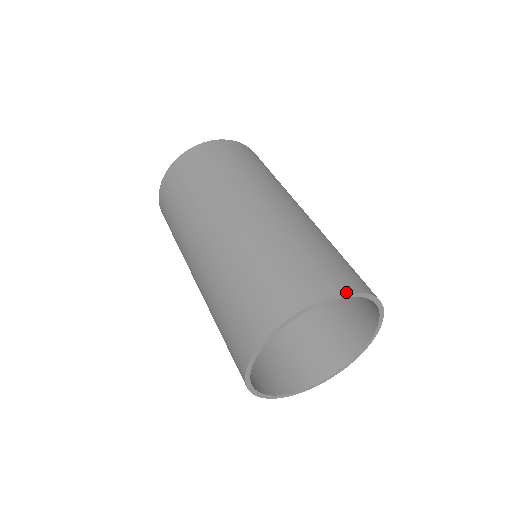
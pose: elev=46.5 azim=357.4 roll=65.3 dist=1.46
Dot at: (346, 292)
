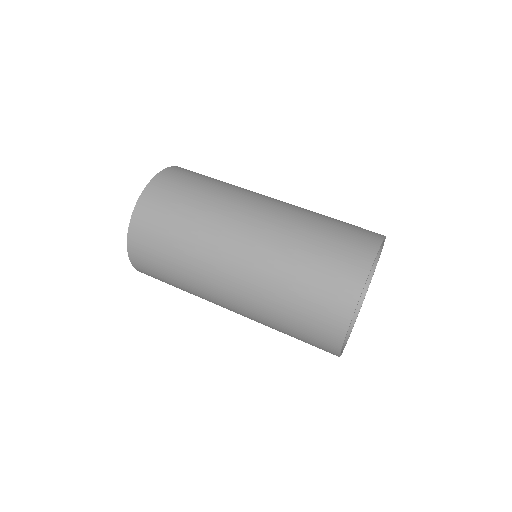
Dot at: (384, 236)
